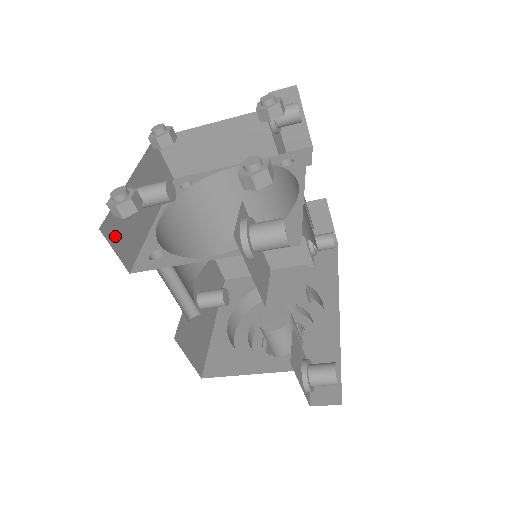
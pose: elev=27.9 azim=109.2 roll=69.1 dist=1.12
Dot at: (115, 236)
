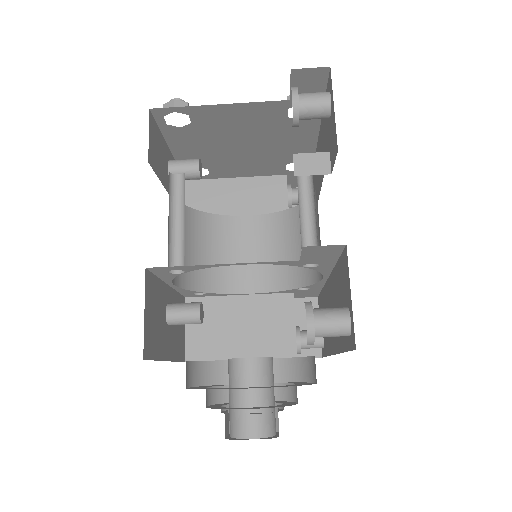
Dot at: (153, 134)
